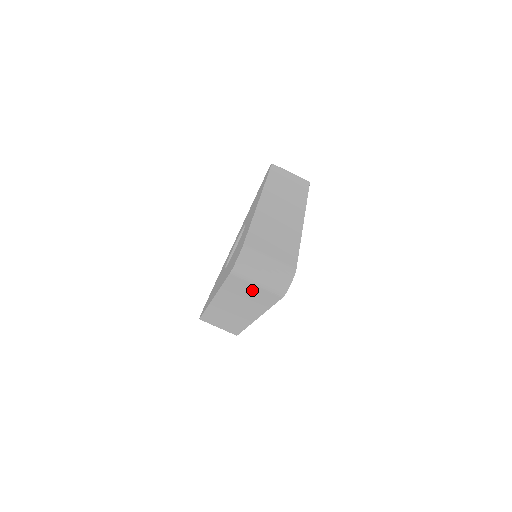
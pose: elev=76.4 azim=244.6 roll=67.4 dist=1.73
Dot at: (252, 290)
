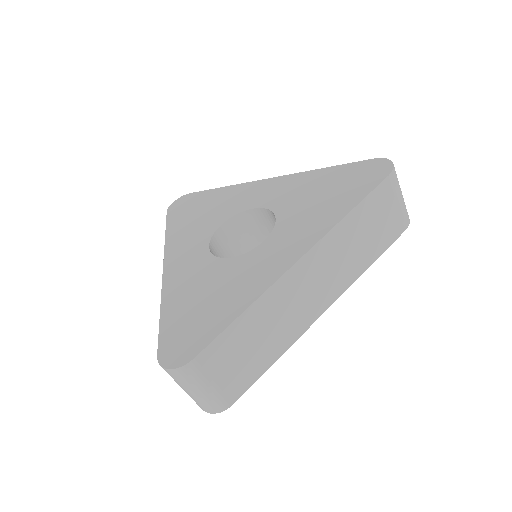
Dot at: occluded
